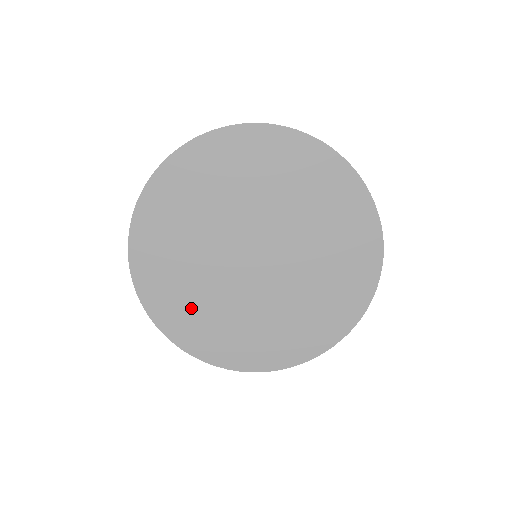
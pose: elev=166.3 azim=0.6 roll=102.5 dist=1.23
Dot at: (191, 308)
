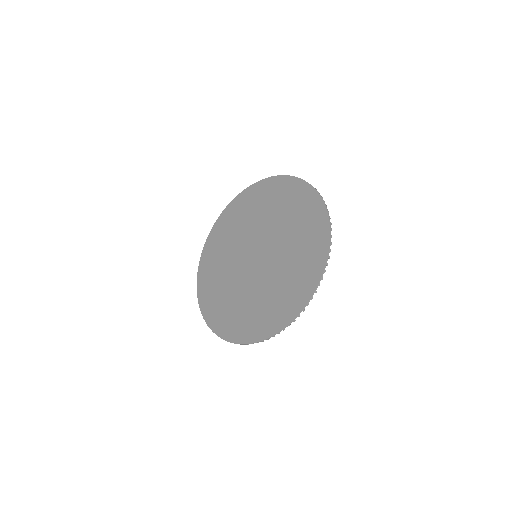
Dot at: (232, 311)
